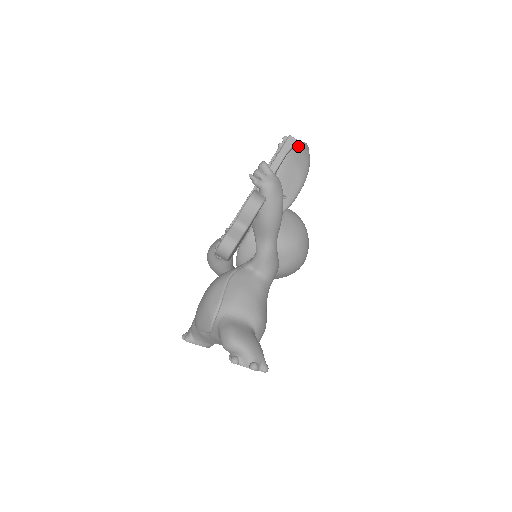
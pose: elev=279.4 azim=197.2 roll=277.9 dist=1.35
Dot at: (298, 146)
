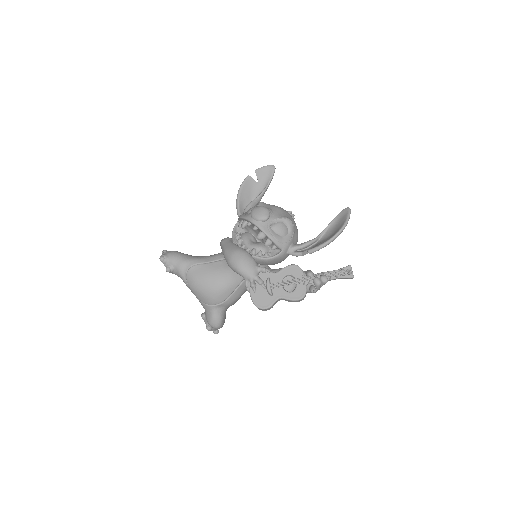
Dot at: occluded
